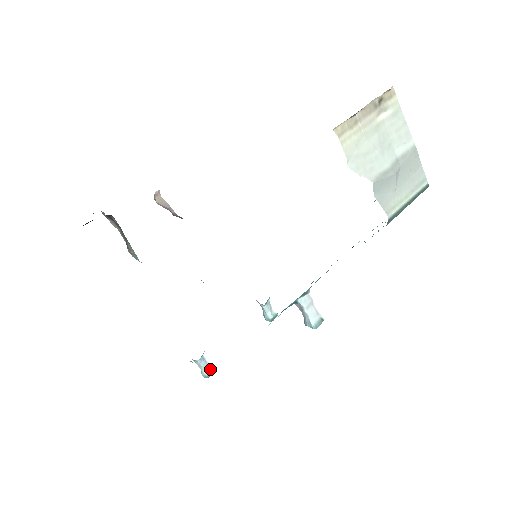
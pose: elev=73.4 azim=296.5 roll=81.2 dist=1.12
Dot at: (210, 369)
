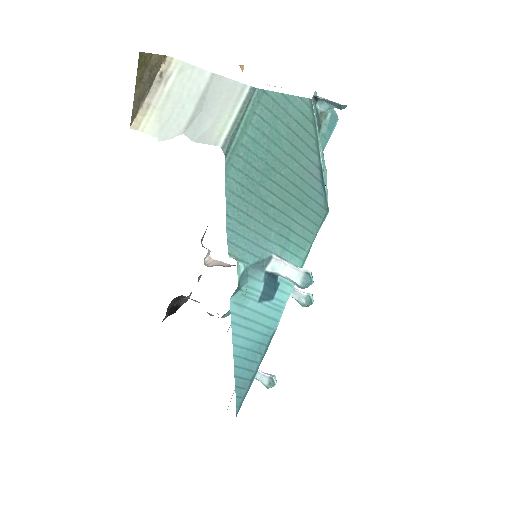
Dot at: (266, 378)
